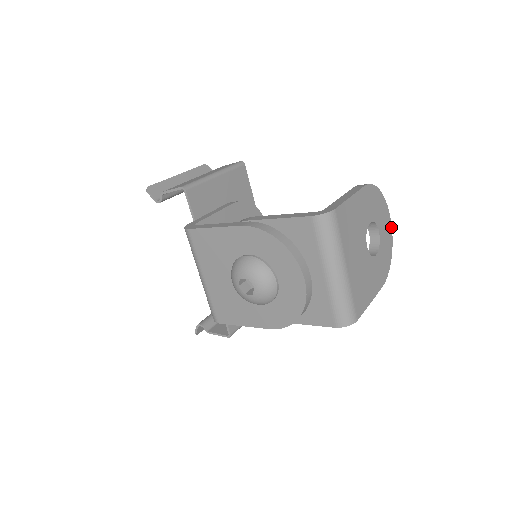
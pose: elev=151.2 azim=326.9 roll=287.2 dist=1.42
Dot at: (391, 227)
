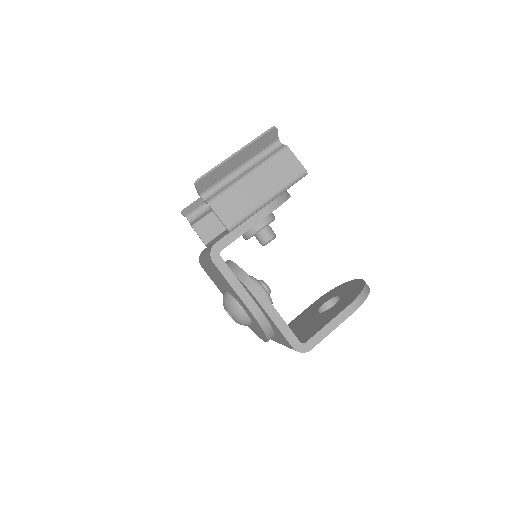
Dot at: occluded
